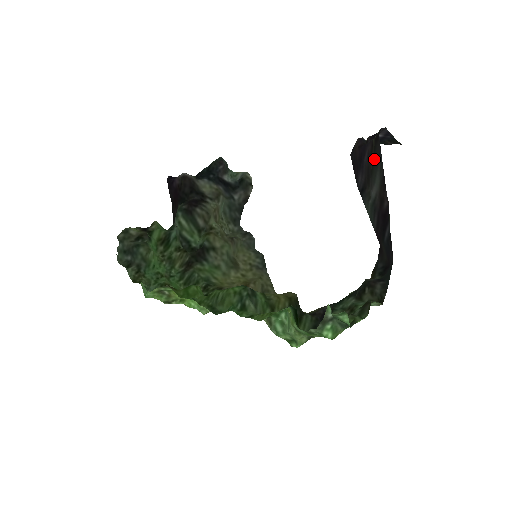
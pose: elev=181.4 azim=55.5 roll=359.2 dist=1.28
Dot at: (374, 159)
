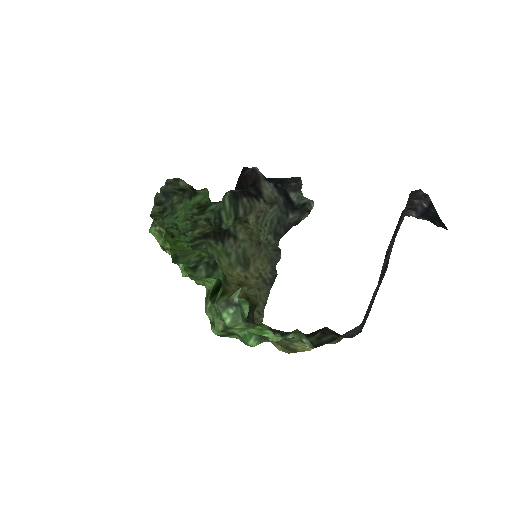
Dot at: occluded
